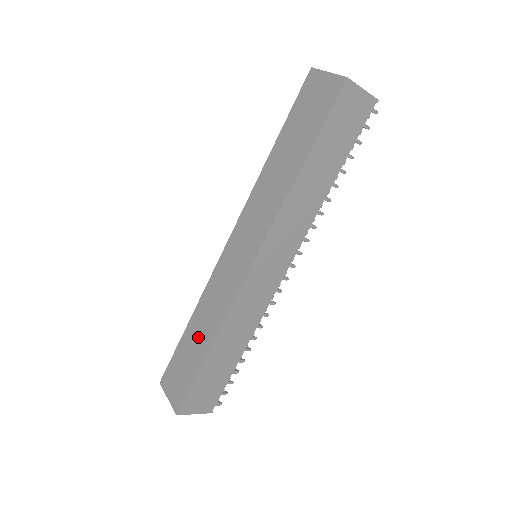
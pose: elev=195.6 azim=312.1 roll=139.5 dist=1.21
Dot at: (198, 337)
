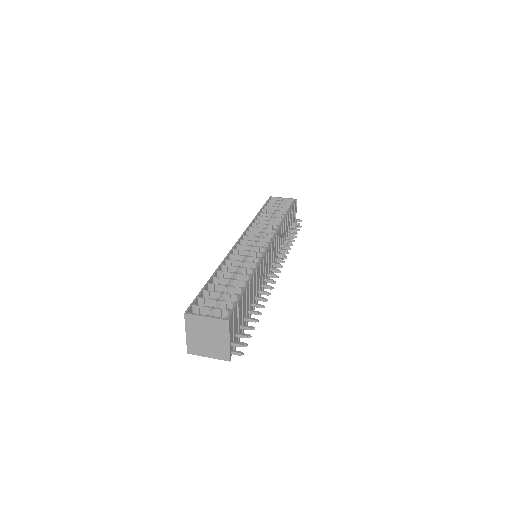
Dot at: occluded
